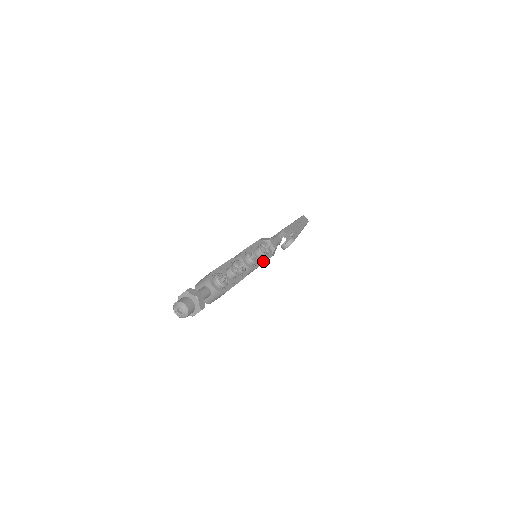
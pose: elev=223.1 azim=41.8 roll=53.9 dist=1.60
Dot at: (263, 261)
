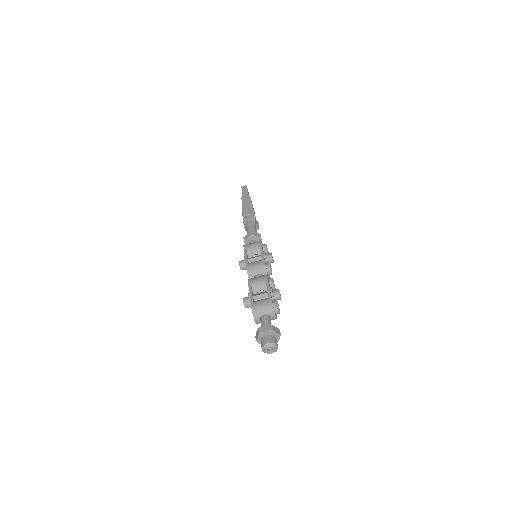
Dot at: occluded
